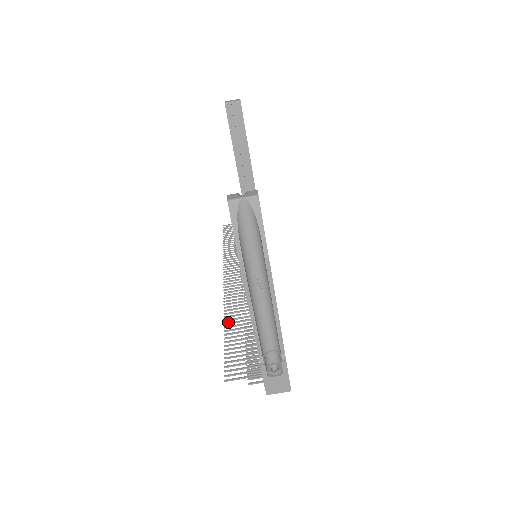
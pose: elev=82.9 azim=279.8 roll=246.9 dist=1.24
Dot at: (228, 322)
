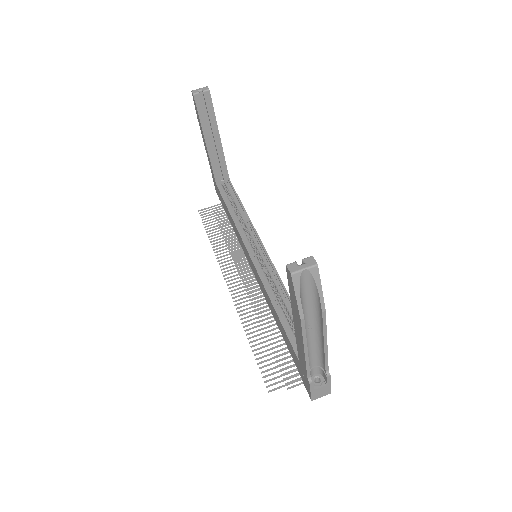
Dot at: occluded
